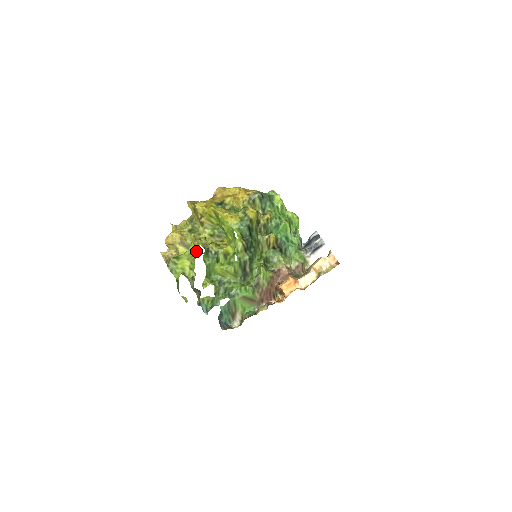
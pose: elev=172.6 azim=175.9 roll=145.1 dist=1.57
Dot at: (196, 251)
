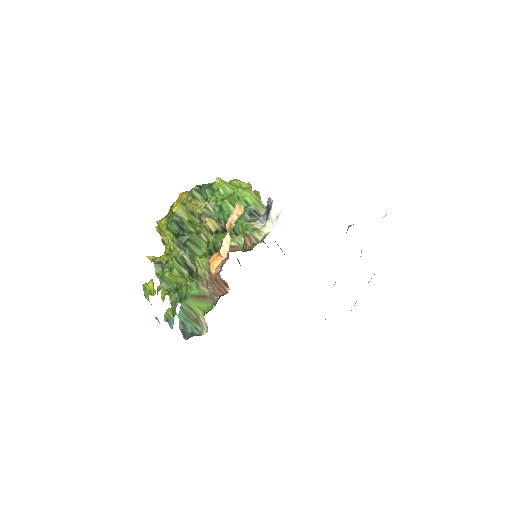
Dot at: occluded
